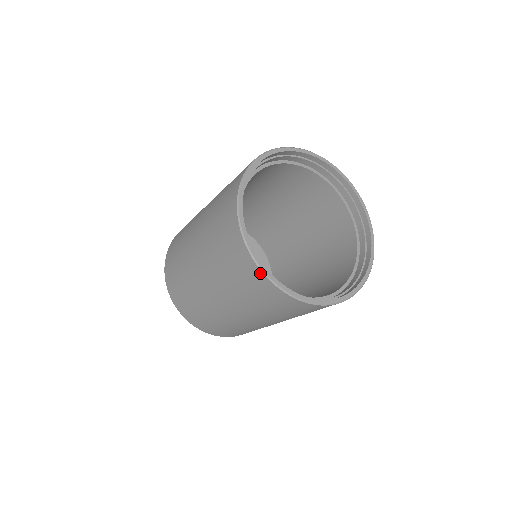
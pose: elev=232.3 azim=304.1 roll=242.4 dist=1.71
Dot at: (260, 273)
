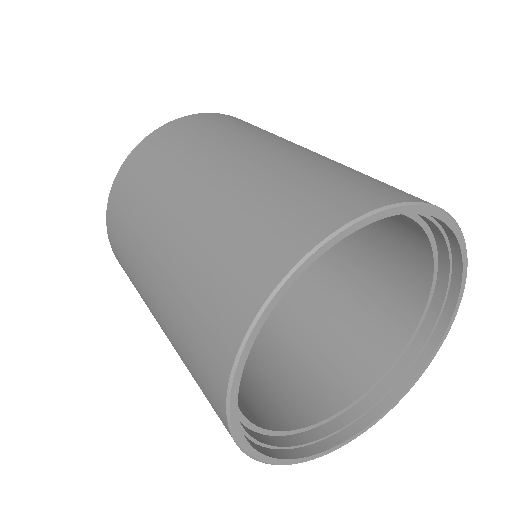
Dot at: (234, 347)
